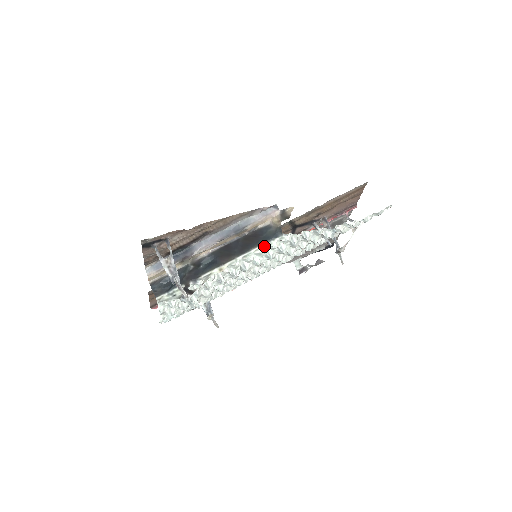
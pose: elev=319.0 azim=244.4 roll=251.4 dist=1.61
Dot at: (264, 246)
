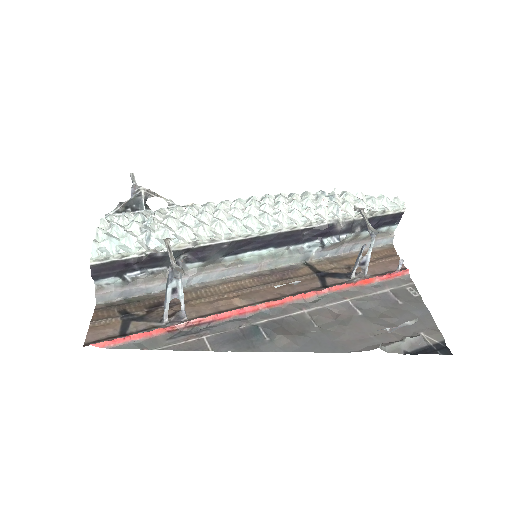
Dot at: occluded
